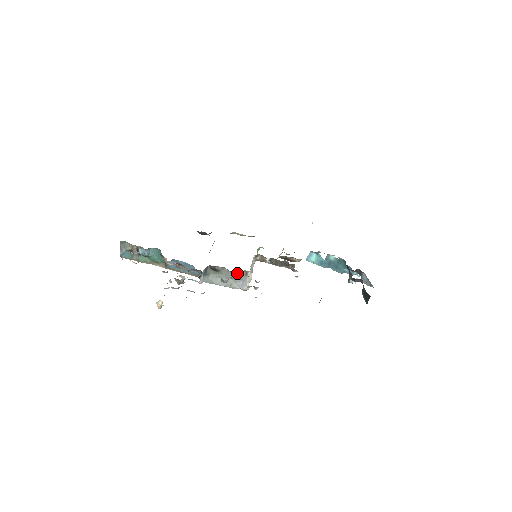
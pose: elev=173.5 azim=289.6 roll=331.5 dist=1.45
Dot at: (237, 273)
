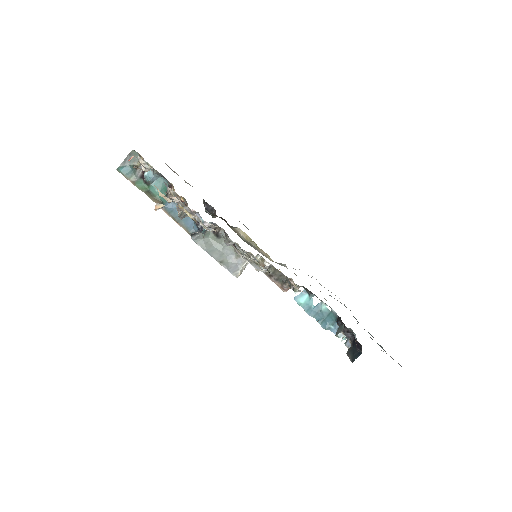
Dot at: occluded
